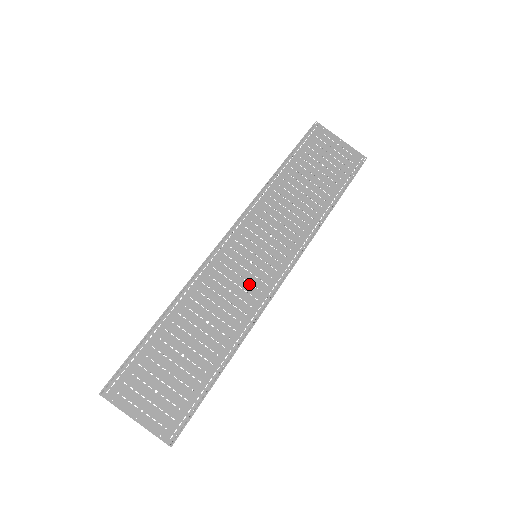
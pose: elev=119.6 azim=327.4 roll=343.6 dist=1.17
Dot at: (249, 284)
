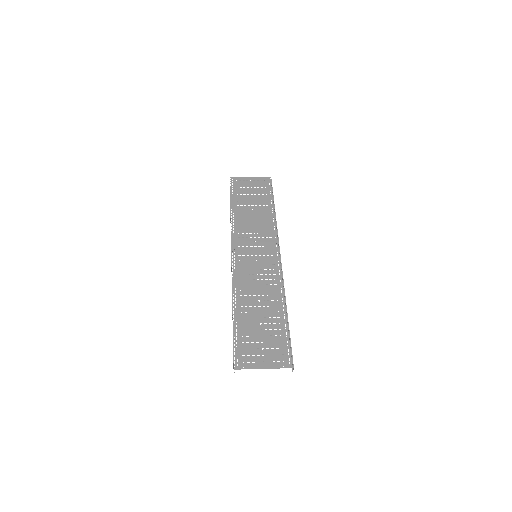
Dot at: (264, 270)
